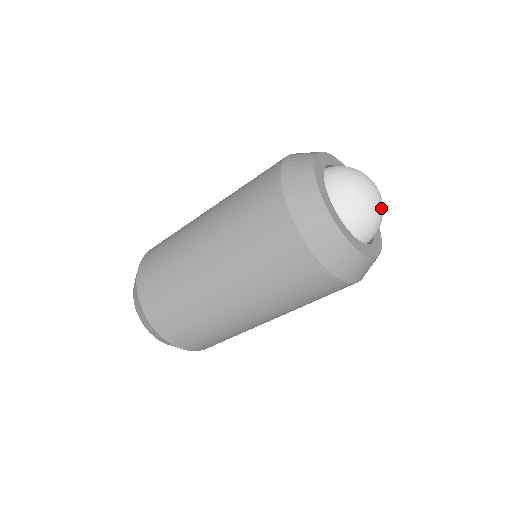
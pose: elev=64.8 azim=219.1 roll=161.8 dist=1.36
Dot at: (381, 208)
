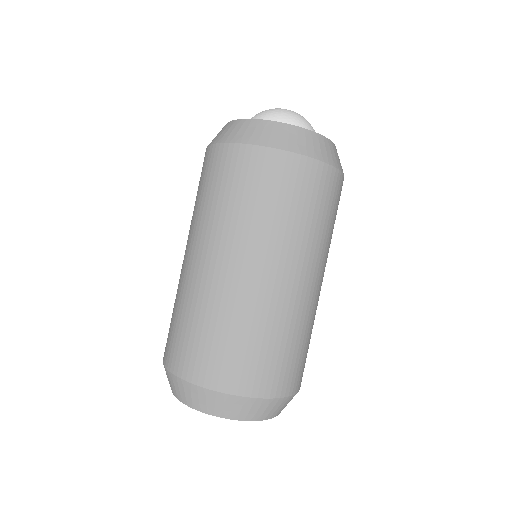
Dot at: (300, 115)
